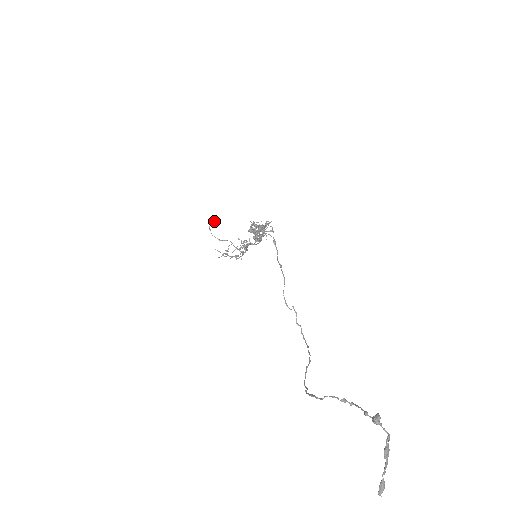
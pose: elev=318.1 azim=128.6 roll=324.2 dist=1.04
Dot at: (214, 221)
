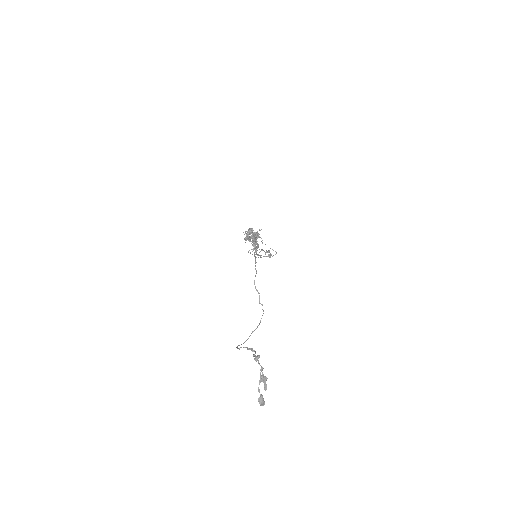
Dot at: (248, 230)
